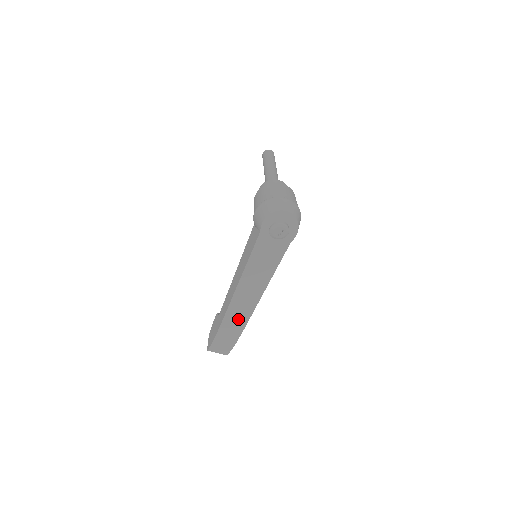
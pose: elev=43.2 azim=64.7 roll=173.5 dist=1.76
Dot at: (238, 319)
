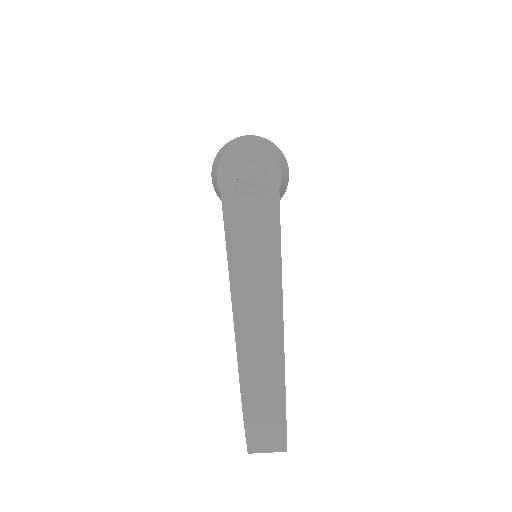
Dot at: (265, 366)
